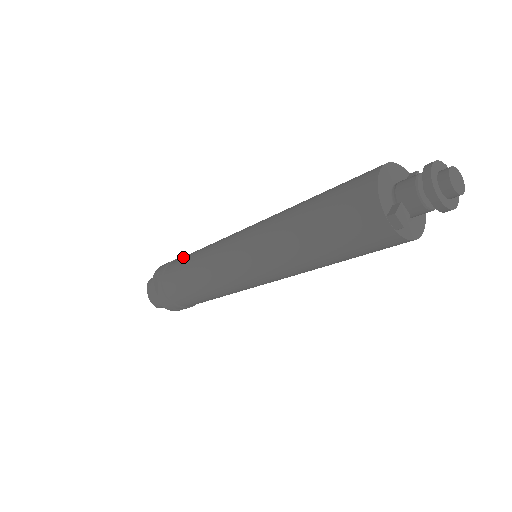
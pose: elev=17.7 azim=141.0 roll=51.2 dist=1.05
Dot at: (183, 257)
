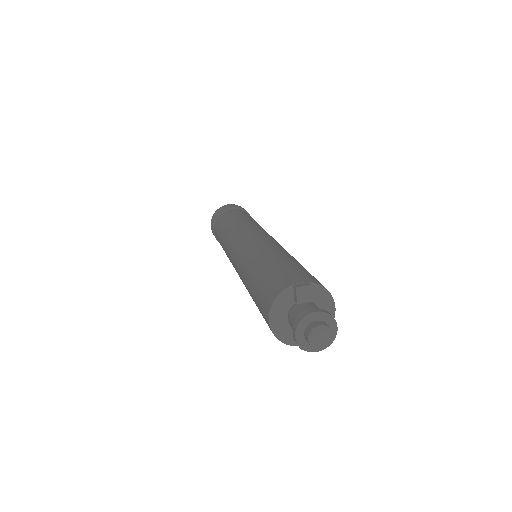
Dot at: (217, 234)
